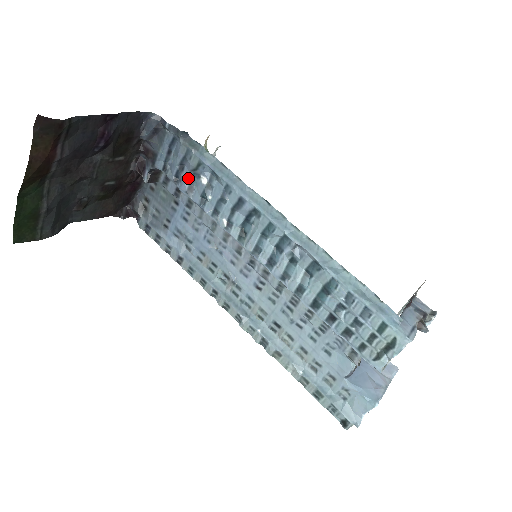
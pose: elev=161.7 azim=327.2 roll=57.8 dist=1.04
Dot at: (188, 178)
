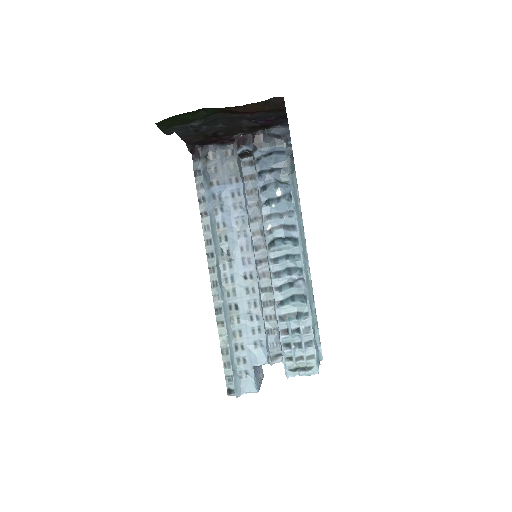
Dot at: (269, 181)
